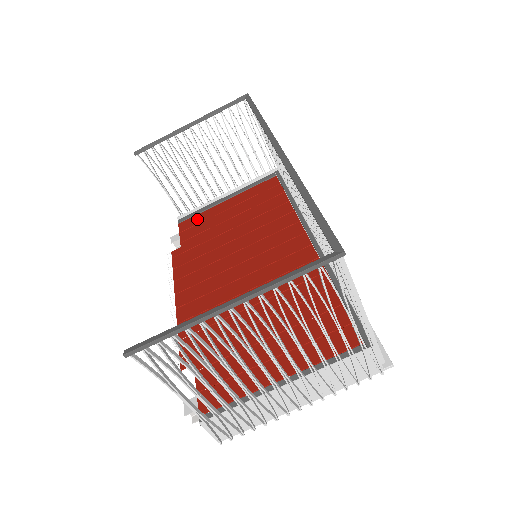
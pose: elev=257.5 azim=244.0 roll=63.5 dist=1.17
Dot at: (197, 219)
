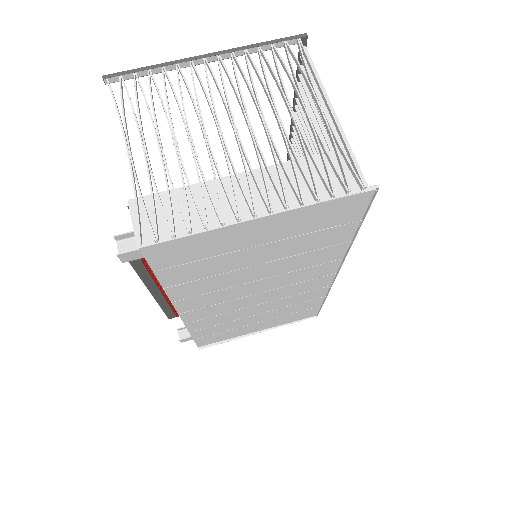
Dot at: occluded
